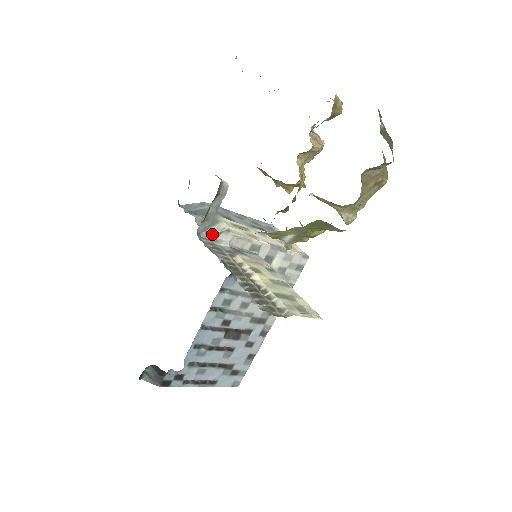
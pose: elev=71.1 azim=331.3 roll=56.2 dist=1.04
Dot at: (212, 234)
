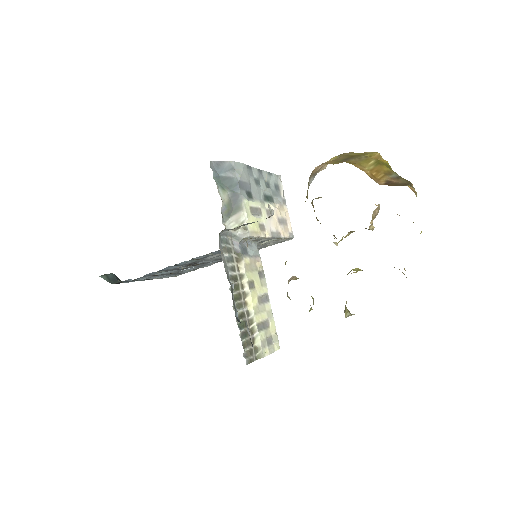
Dot at: (230, 227)
